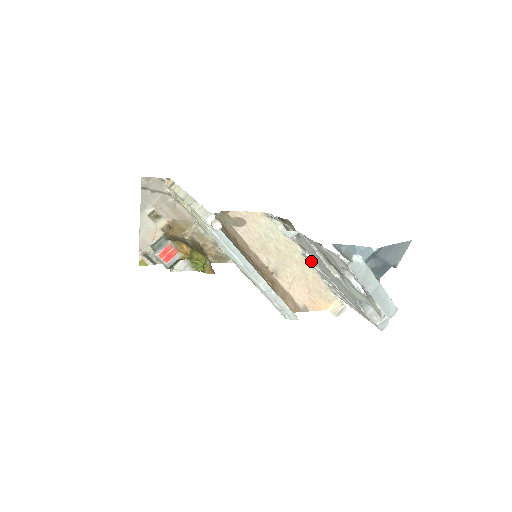
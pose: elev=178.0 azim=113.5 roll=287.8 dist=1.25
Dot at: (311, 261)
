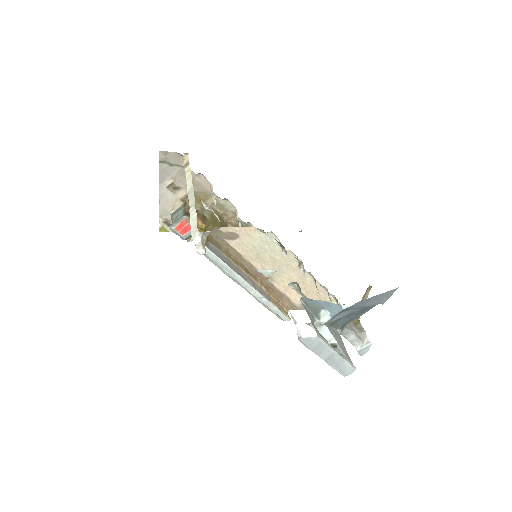
Dot at: occluded
